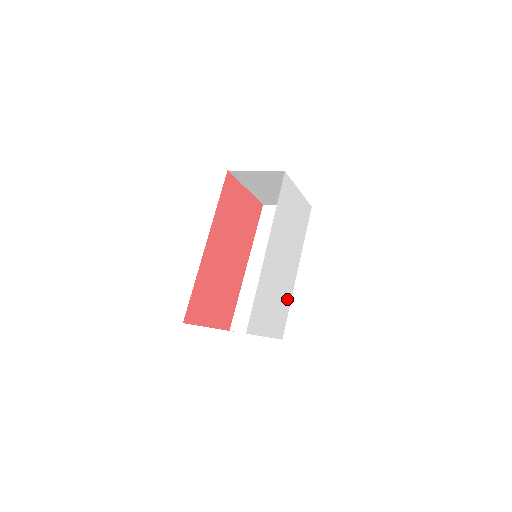
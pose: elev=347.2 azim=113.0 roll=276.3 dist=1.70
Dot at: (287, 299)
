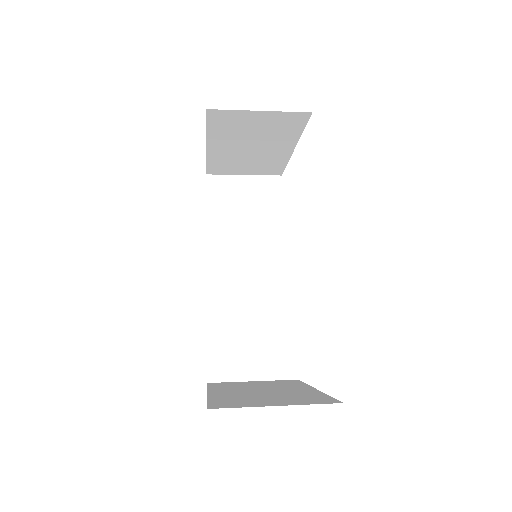
Dot at: occluded
